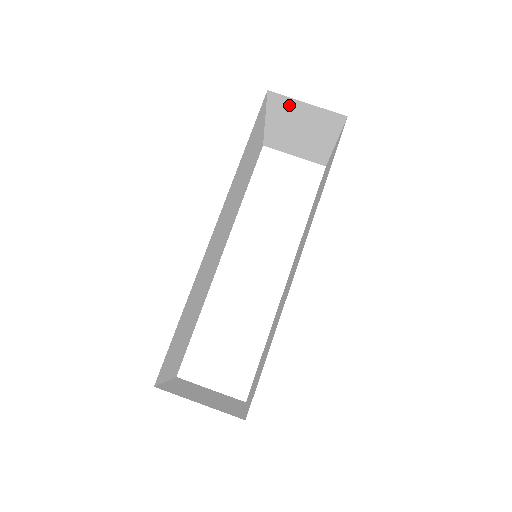
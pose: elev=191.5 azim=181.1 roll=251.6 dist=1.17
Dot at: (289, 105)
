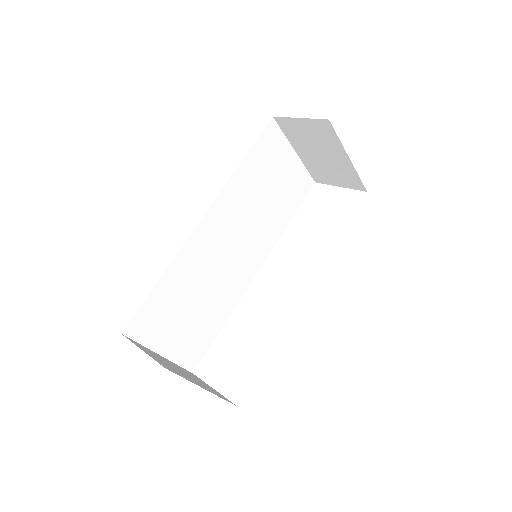
Dot at: (293, 126)
